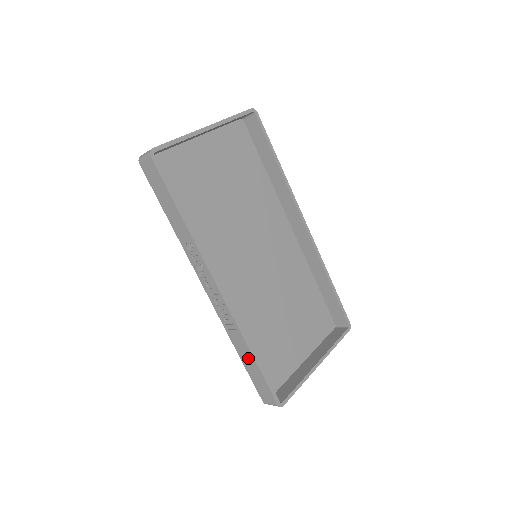
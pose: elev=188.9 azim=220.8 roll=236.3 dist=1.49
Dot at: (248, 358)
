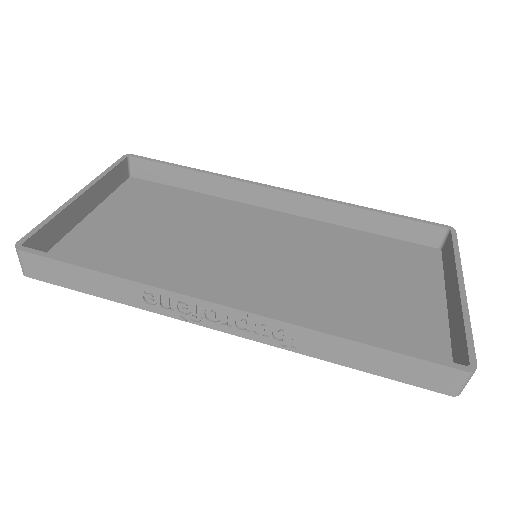
Dot at: (356, 353)
